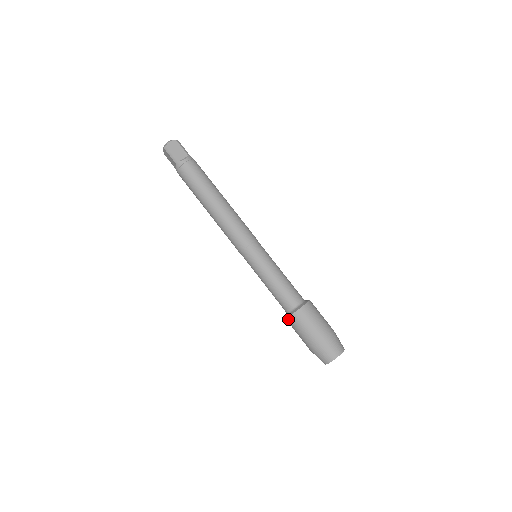
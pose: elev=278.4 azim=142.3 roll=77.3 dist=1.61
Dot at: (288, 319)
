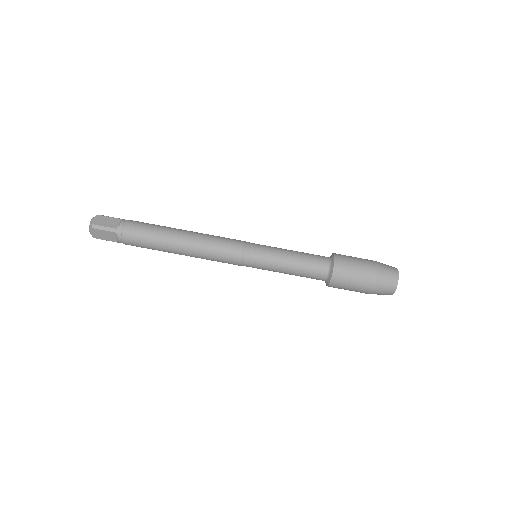
Dot at: occluded
